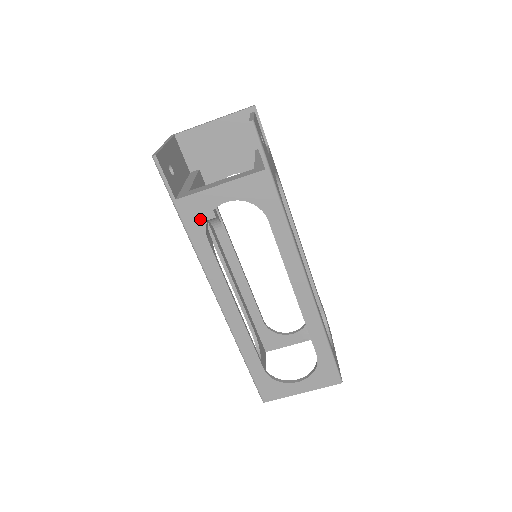
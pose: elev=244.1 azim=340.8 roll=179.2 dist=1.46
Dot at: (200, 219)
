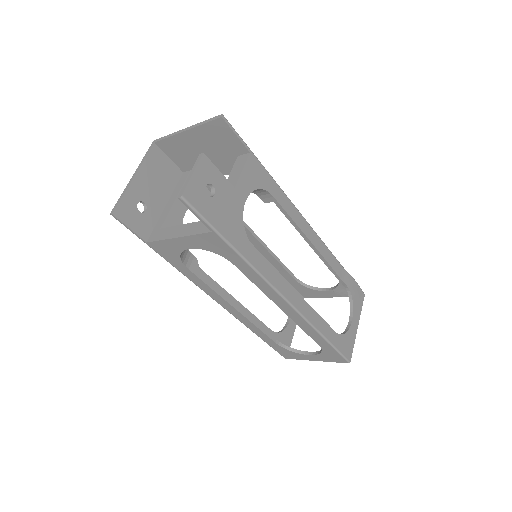
Dot at: (174, 256)
